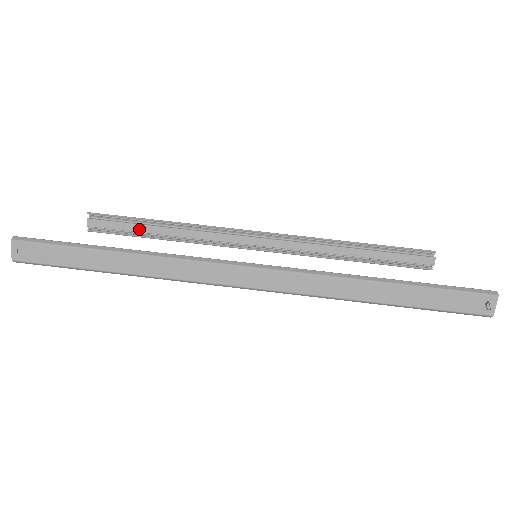
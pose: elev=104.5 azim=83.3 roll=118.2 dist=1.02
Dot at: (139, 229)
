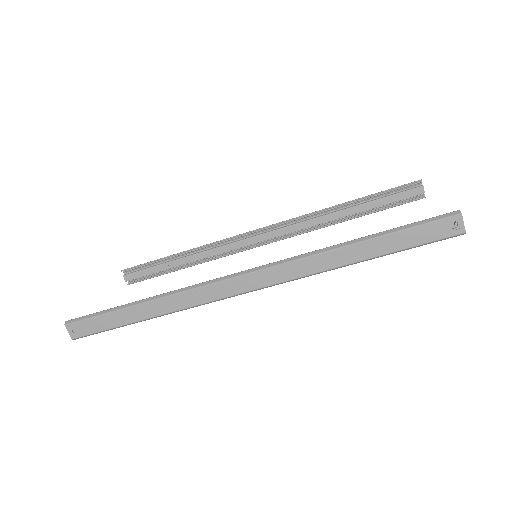
Dot at: (165, 267)
